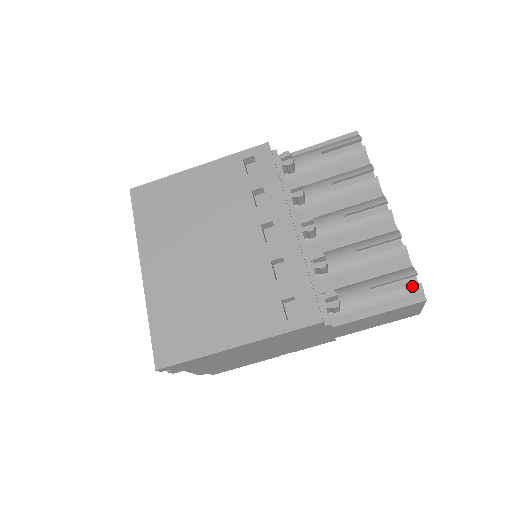
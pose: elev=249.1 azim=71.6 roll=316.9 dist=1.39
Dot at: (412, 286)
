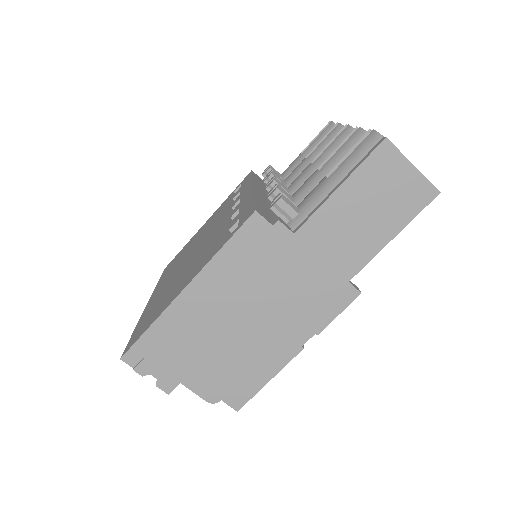
Dot at: (364, 139)
